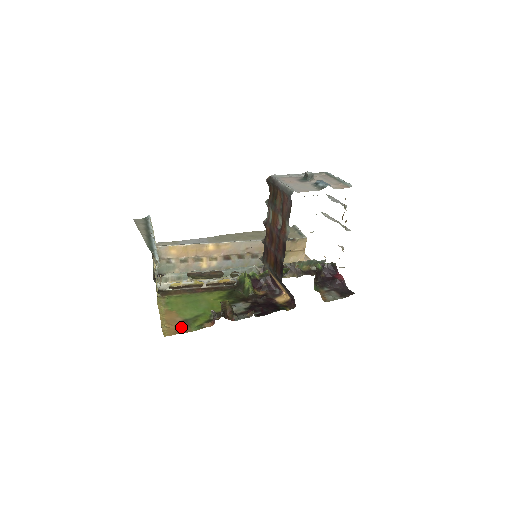
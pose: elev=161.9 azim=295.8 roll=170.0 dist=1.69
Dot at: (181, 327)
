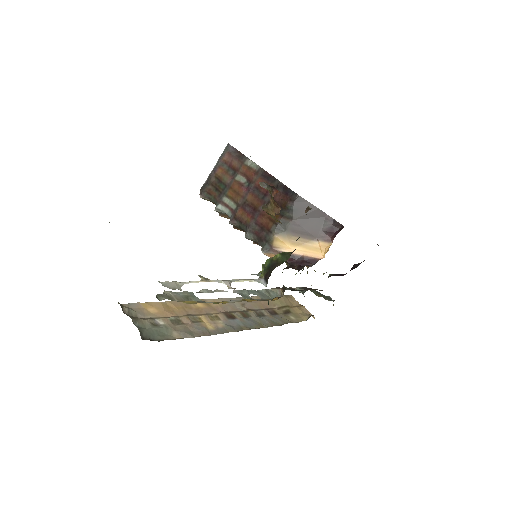
Dot at: occluded
